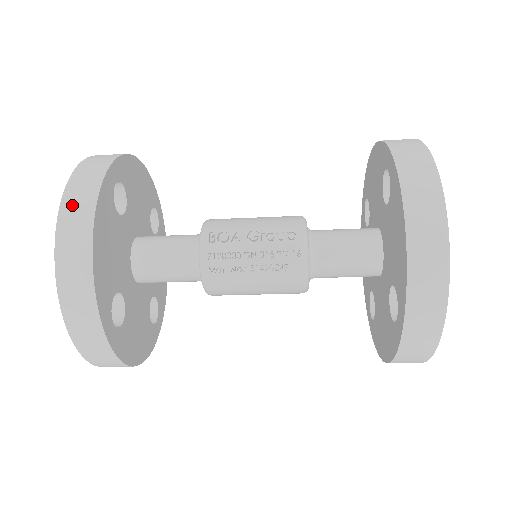
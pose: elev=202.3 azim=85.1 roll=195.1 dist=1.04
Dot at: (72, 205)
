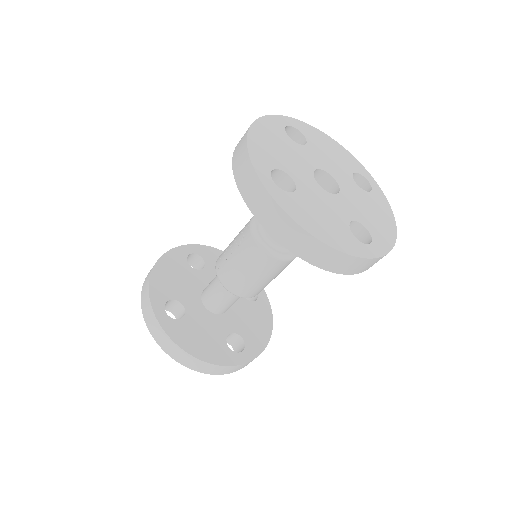
Dot at: occluded
